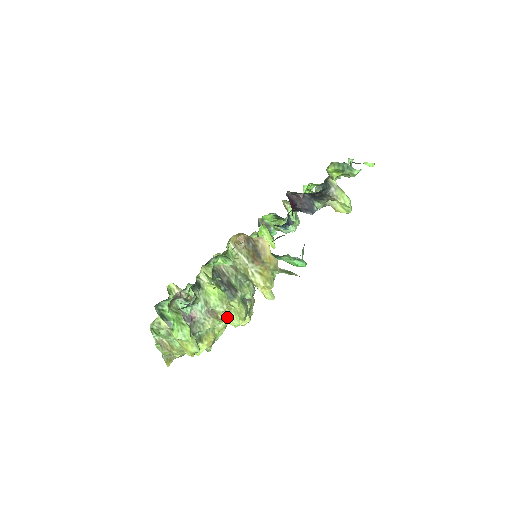
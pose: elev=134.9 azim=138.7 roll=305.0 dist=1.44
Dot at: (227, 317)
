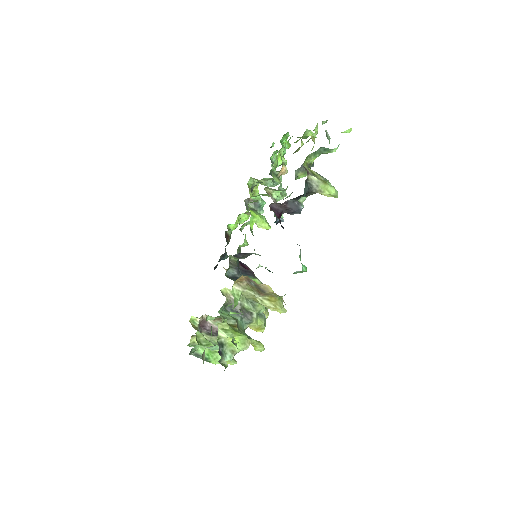
Dot at: occluded
